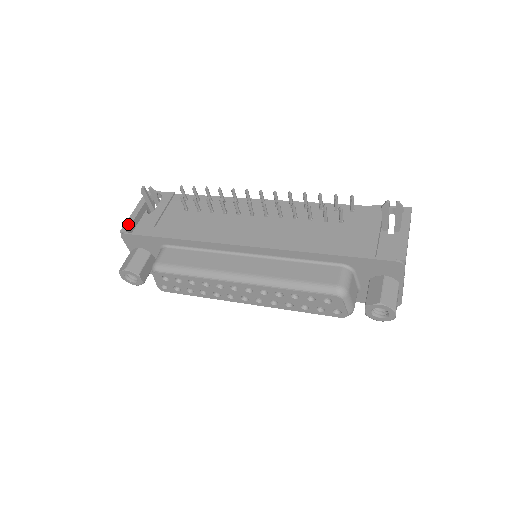
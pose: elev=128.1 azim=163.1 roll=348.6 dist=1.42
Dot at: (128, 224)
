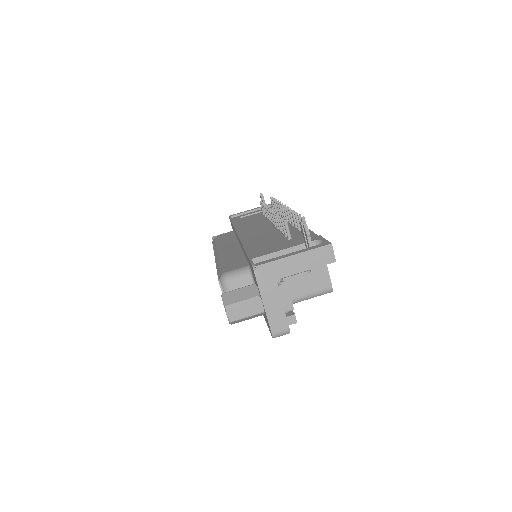
Dot at: (238, 213)
